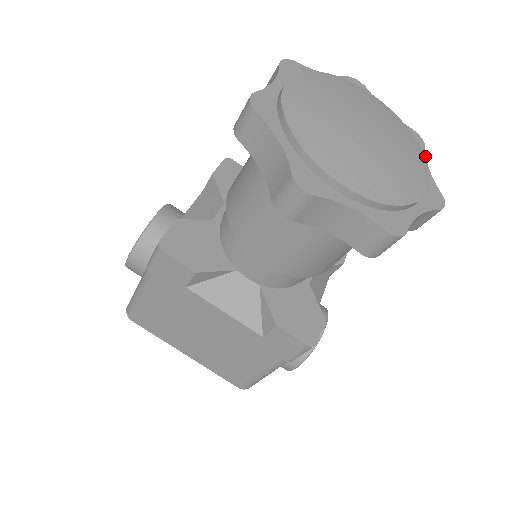
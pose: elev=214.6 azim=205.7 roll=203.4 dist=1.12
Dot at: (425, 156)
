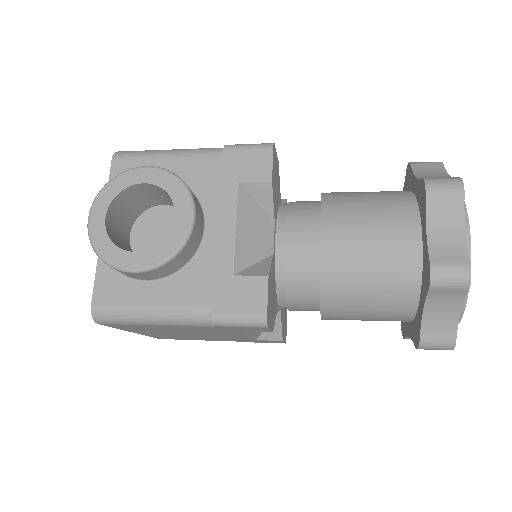
Dot at: occluded
